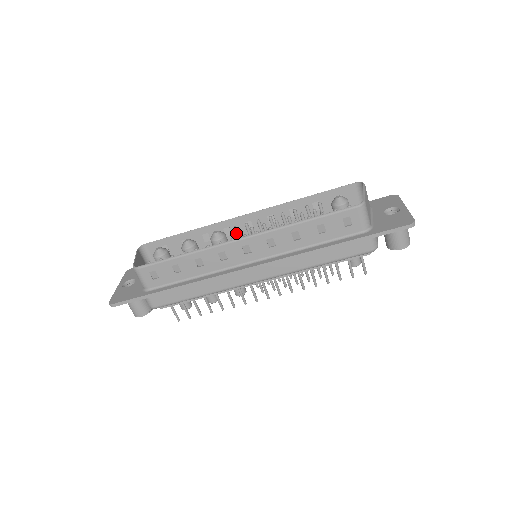
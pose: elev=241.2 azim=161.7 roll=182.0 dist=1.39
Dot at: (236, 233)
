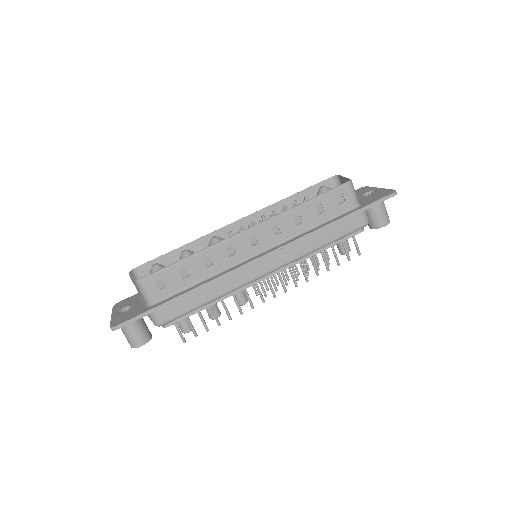
Dot at: occluded
